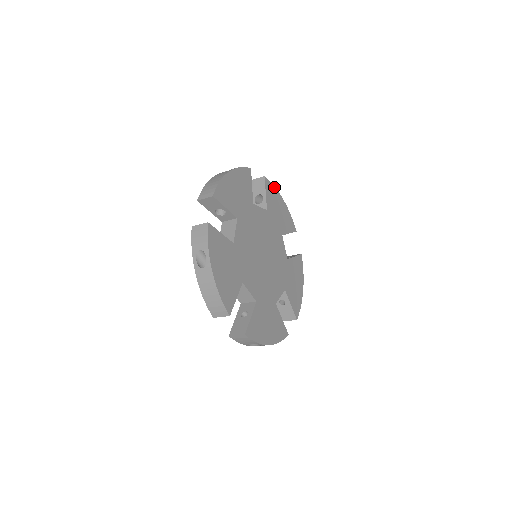
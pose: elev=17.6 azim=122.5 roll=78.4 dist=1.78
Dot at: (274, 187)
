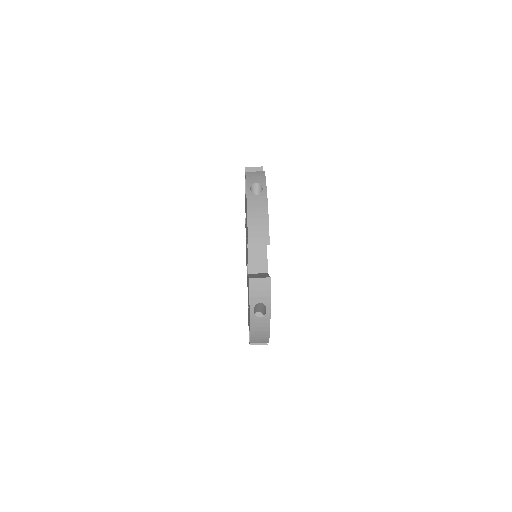
Dot at: (268, 221)
